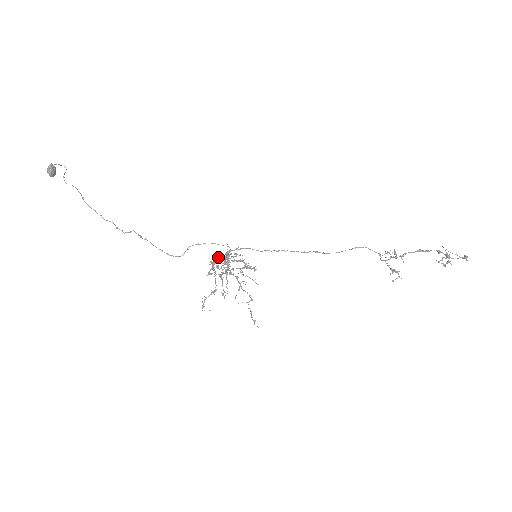
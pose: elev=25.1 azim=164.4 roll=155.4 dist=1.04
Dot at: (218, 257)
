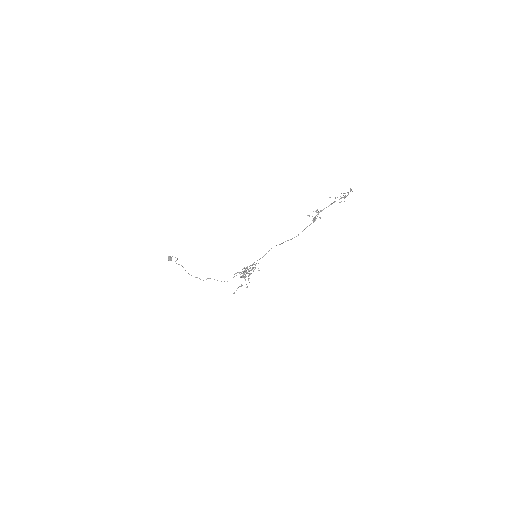
Dot at: (245, 271)
